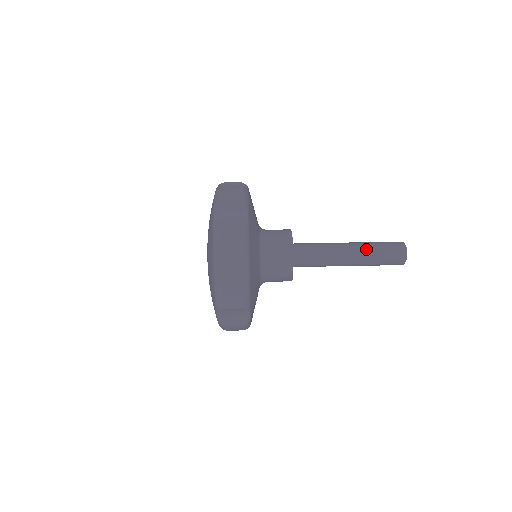
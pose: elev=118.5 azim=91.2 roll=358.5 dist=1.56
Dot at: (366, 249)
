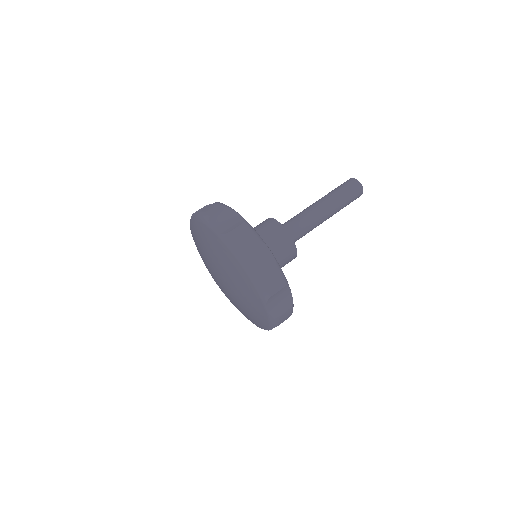
Dot at: (327, 195)
